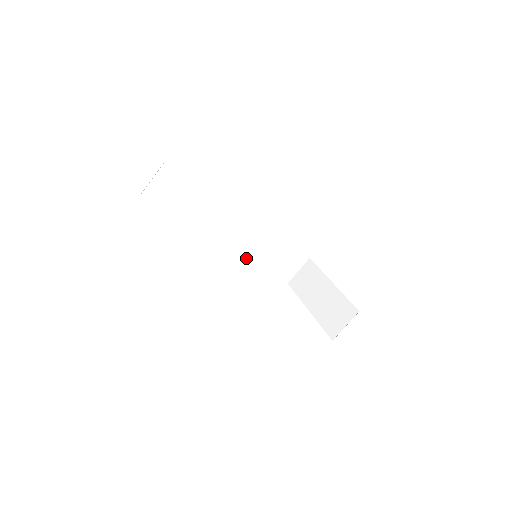
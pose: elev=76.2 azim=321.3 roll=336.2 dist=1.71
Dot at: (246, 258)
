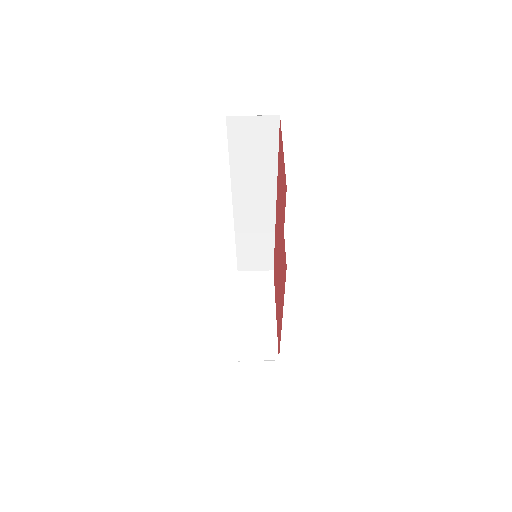
Dot at: (235, 232)
